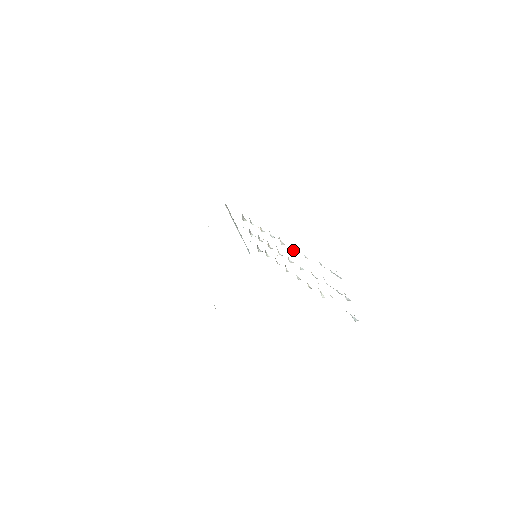
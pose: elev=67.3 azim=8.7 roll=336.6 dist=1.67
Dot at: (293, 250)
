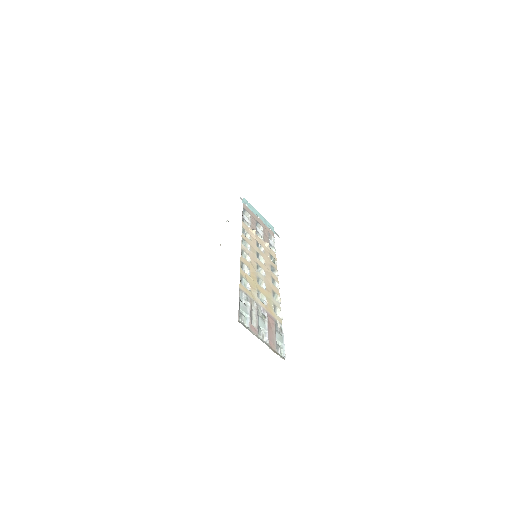
Dot at: (247, 273)
